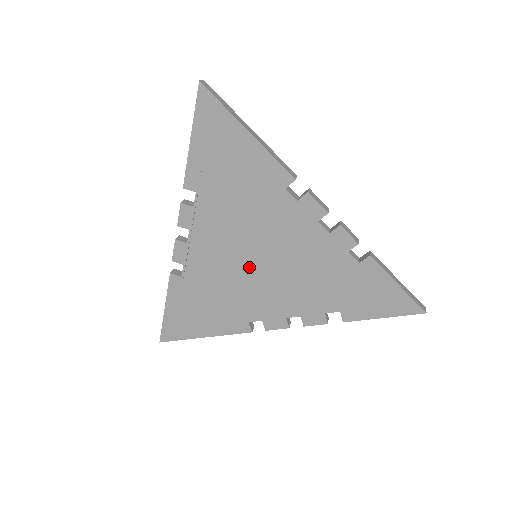
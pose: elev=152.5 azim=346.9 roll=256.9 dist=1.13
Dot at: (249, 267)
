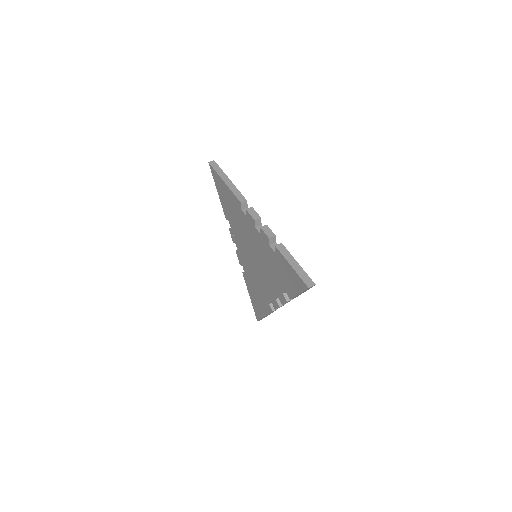
Dot at: (254, 264)
